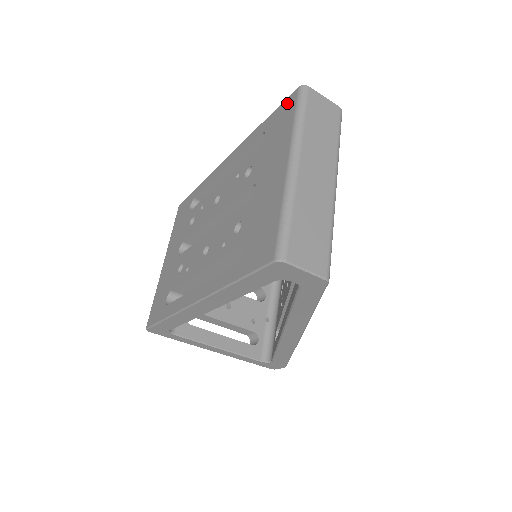
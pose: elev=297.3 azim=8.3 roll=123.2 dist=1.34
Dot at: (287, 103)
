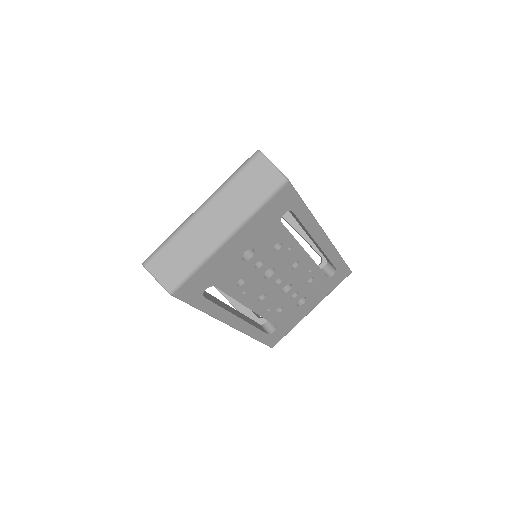
Dot at: occluded
